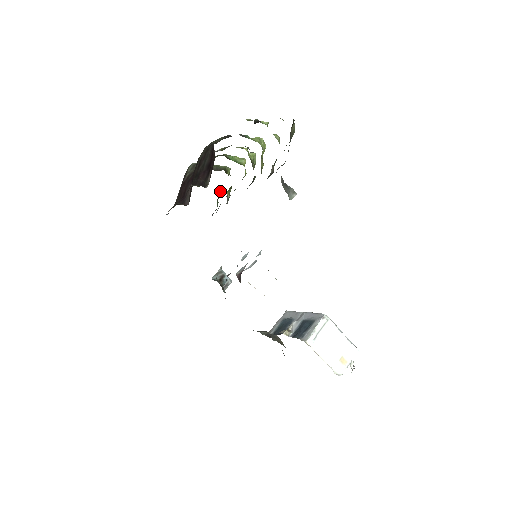
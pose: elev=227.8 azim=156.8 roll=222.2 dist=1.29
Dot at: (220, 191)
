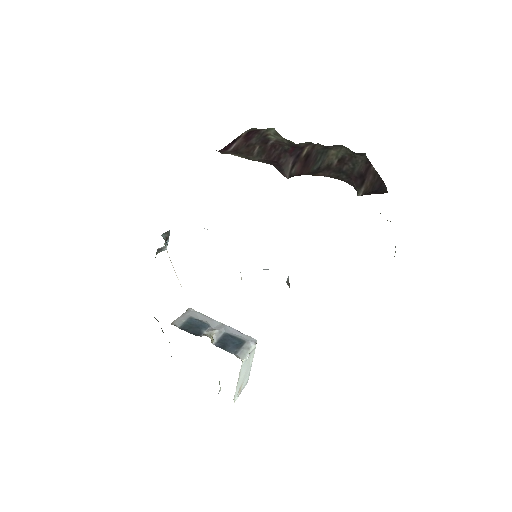
Dot at: occluded
